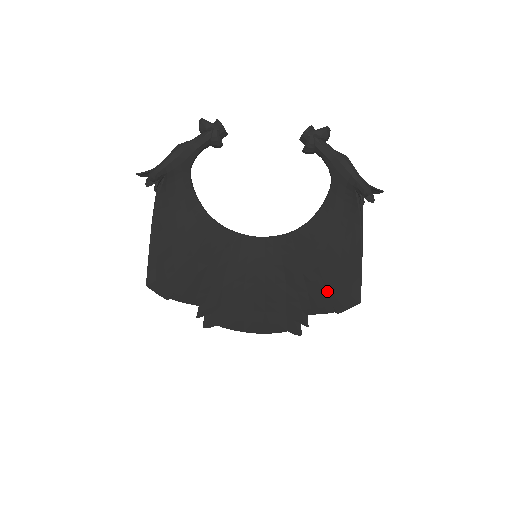
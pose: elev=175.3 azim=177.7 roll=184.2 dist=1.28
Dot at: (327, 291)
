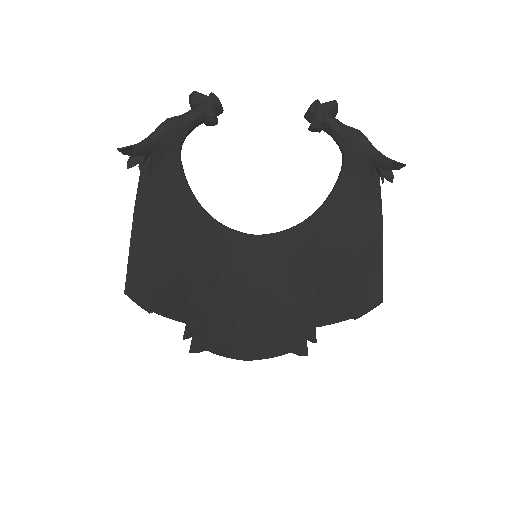
Dot at: (341, 293)
